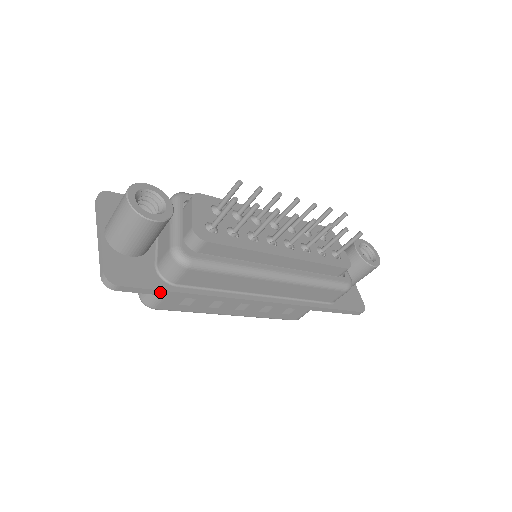
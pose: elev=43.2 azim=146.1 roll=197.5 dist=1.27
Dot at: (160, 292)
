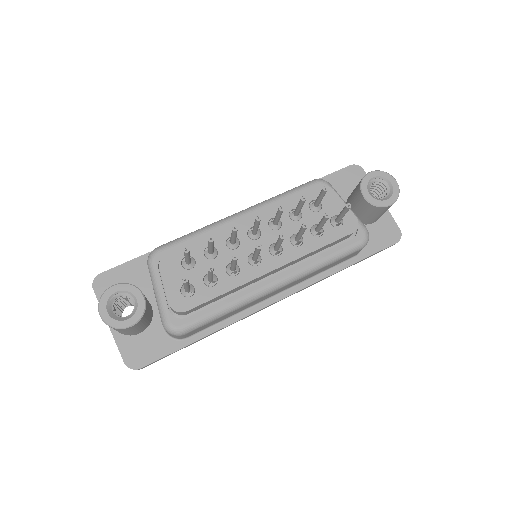
Dot at: (176, 351)
